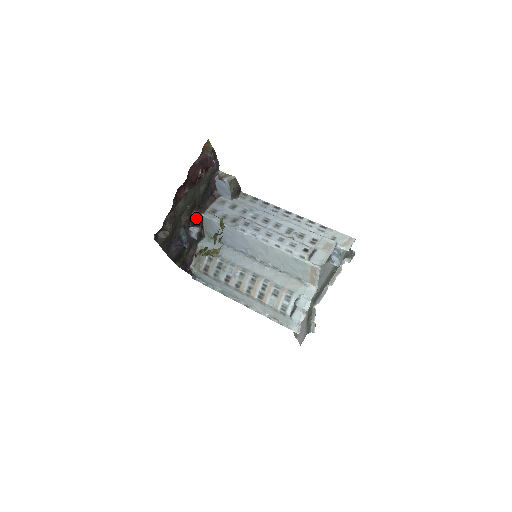
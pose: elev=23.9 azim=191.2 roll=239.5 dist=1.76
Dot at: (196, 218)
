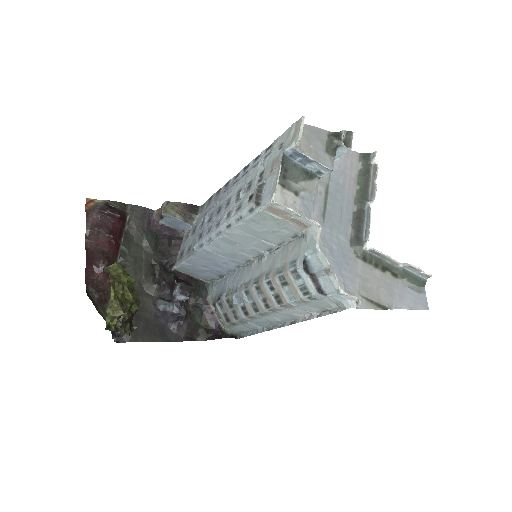
Dot at: (165, 278)
